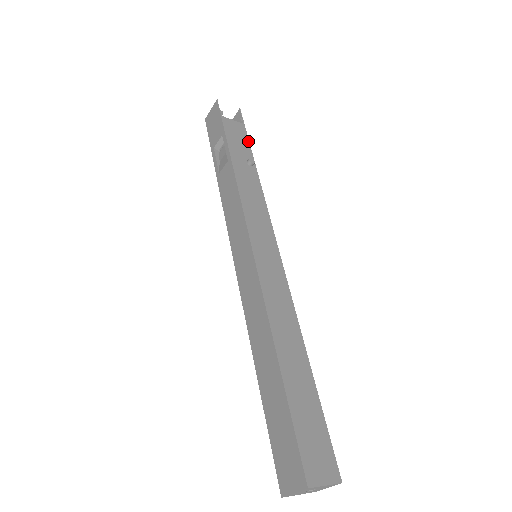
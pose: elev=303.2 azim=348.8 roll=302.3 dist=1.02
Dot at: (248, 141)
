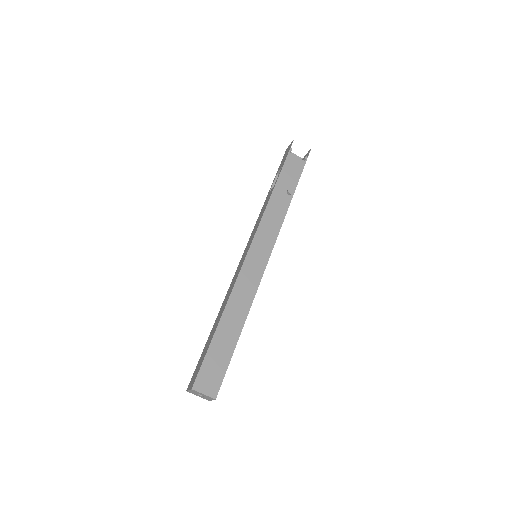
Dot at: (300, 175)
